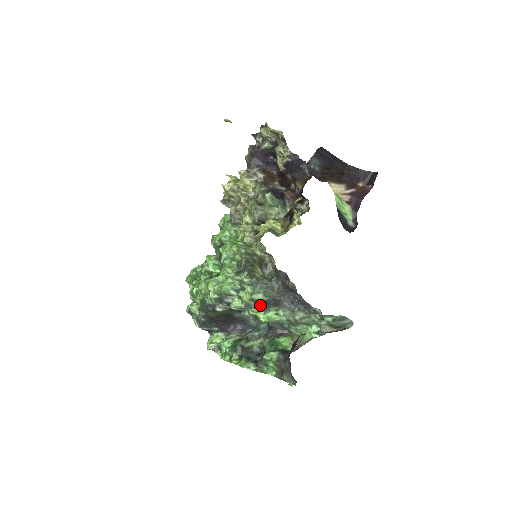
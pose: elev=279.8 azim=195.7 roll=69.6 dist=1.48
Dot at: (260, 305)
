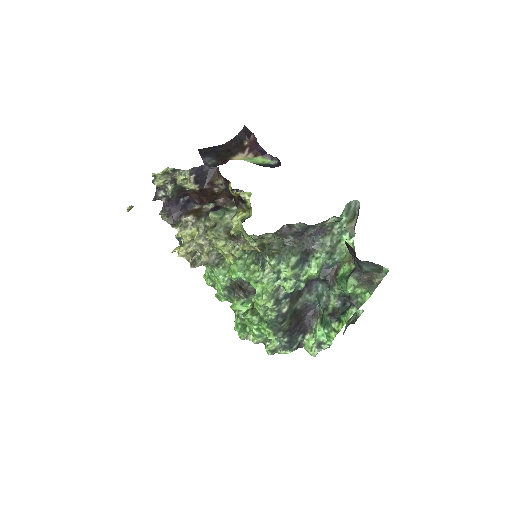
Dot at: (301, 266)
